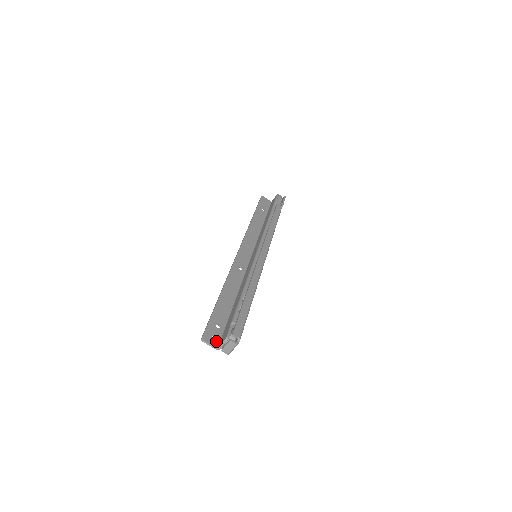
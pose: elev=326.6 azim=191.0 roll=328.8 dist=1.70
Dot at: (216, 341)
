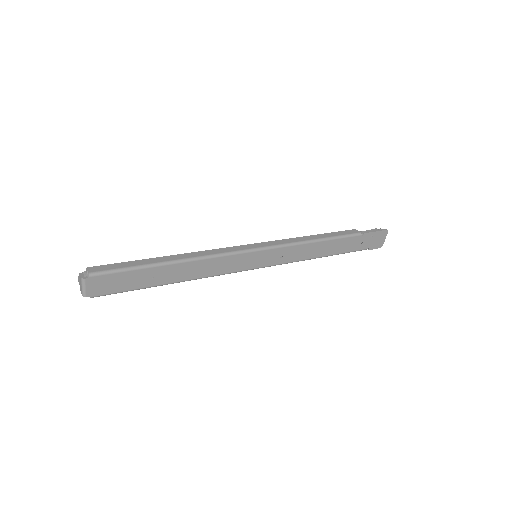
Dot at: occluded
